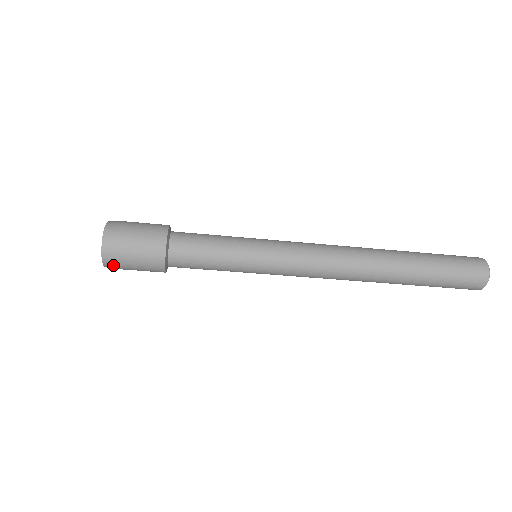
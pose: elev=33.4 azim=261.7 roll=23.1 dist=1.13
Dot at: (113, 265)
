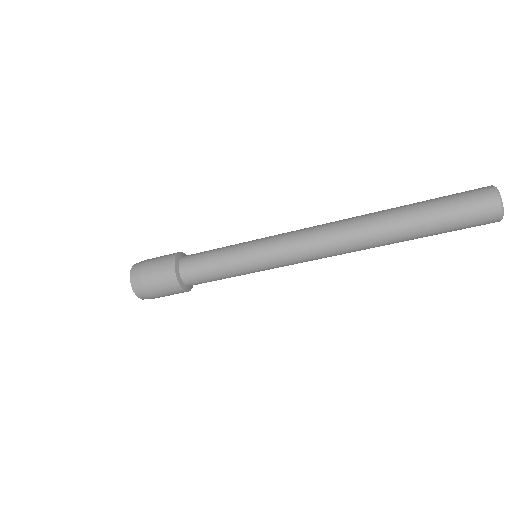
Dot at: (151, 298)
